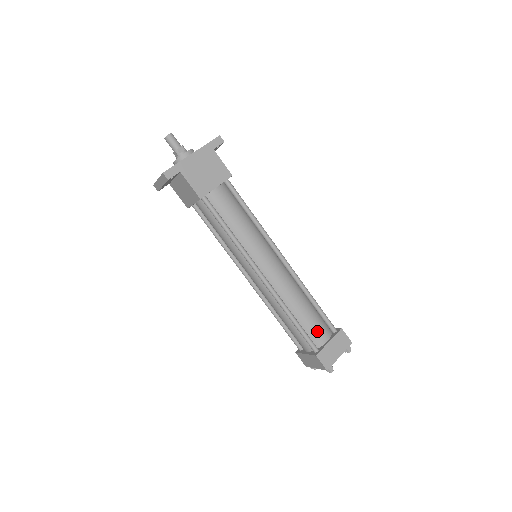
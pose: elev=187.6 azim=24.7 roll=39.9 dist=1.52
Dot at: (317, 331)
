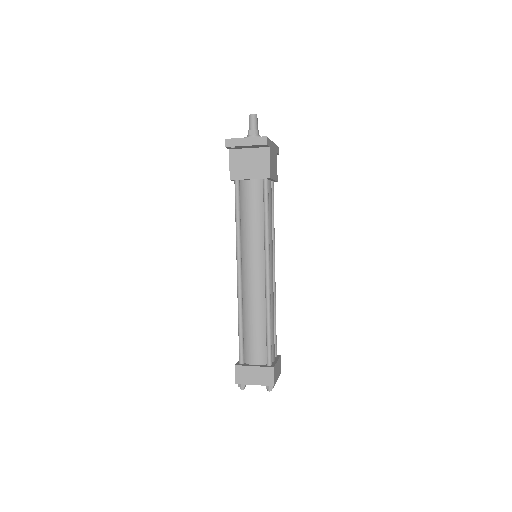
Dot at: (274, 347)
